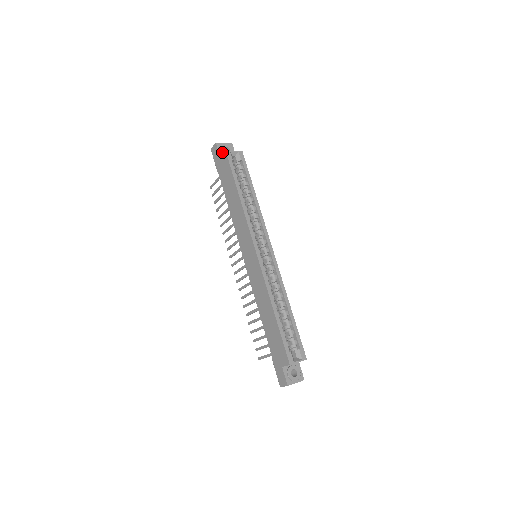
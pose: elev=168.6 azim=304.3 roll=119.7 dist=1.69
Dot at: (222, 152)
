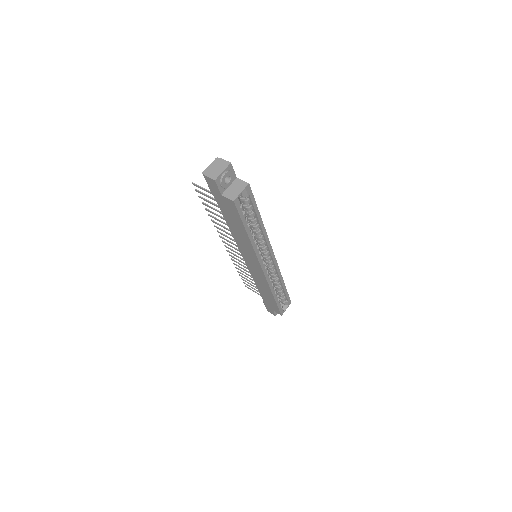
Dot at: (223, 188)
